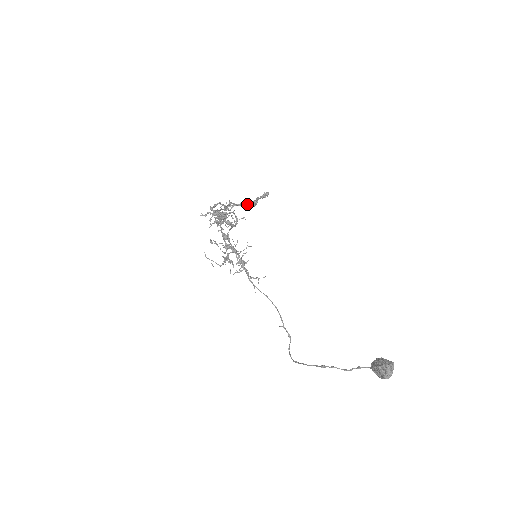
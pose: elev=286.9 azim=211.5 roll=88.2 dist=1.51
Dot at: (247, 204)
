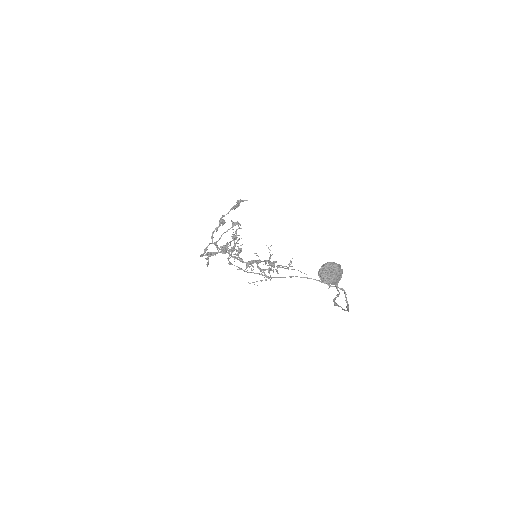
Dot at: (232, 224)
